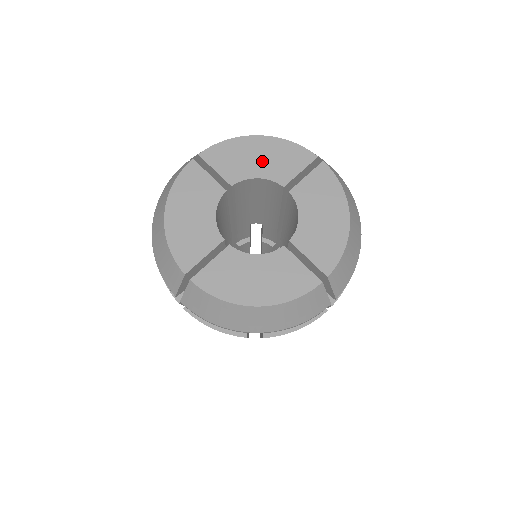
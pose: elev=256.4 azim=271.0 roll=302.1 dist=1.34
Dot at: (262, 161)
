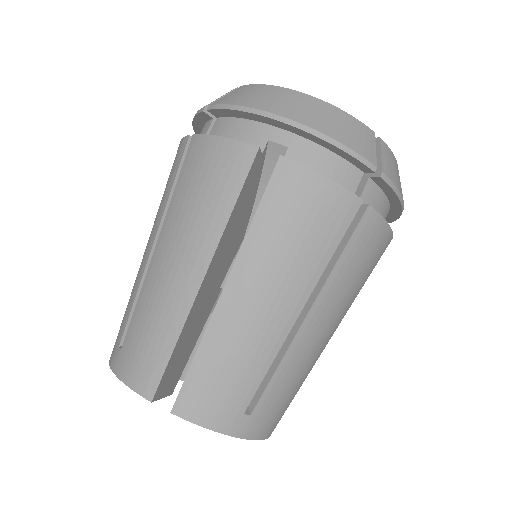
Dot at: occluded
